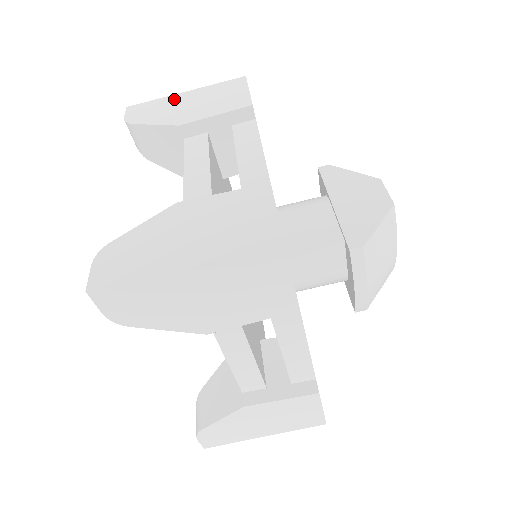
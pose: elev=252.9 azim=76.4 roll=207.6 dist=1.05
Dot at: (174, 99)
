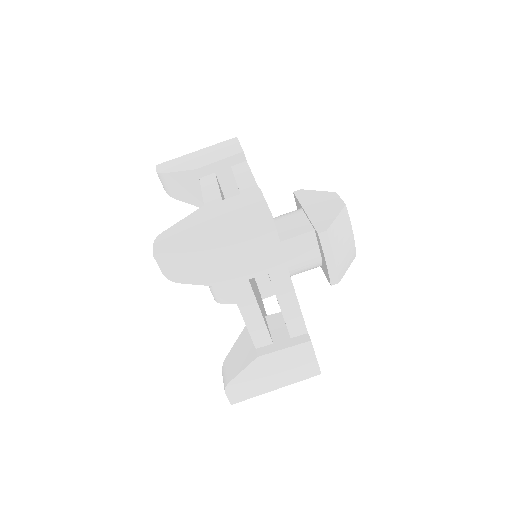
Dot at: (189, 156)
